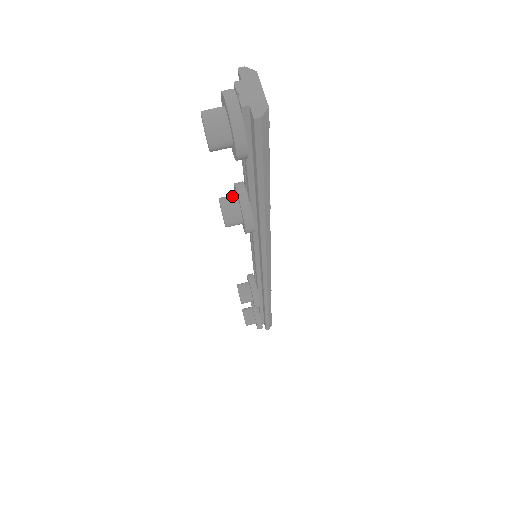
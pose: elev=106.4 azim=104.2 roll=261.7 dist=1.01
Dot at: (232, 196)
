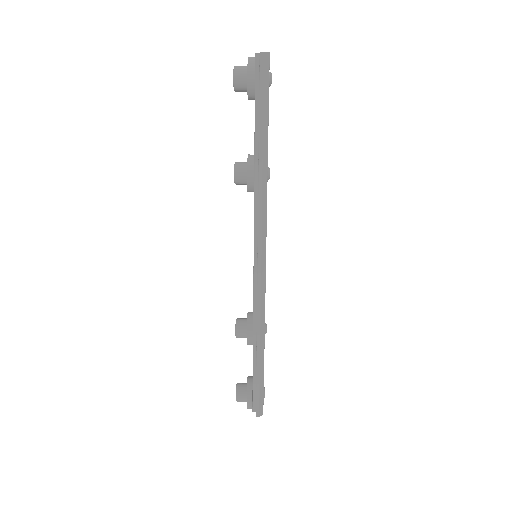
Dot at: occluded
